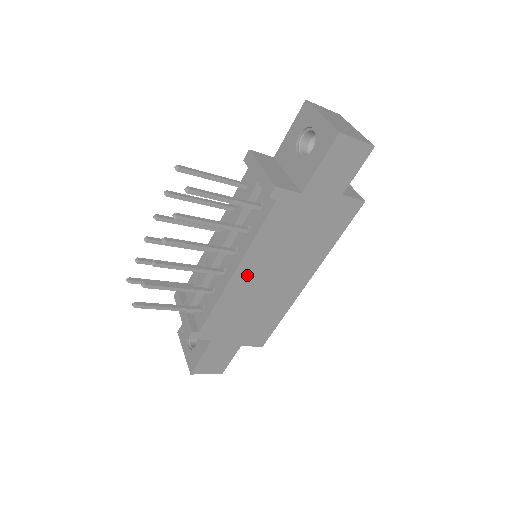
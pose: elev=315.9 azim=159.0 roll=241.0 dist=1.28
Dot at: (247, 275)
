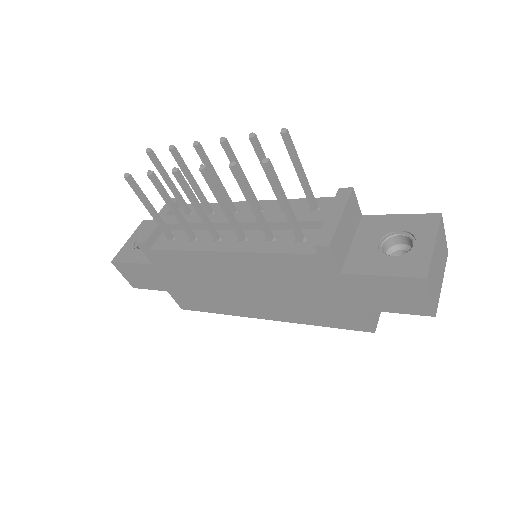
Dot at: (229, 264)
